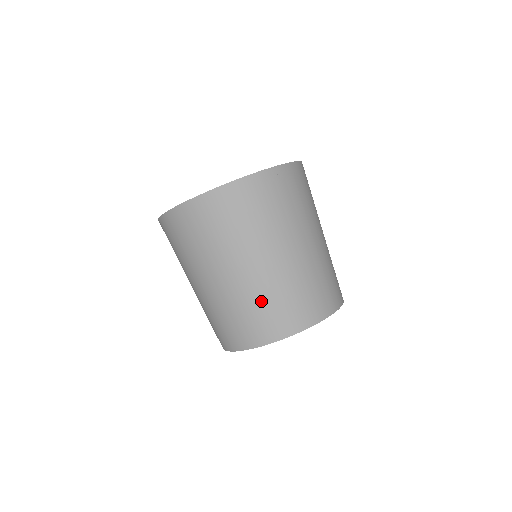
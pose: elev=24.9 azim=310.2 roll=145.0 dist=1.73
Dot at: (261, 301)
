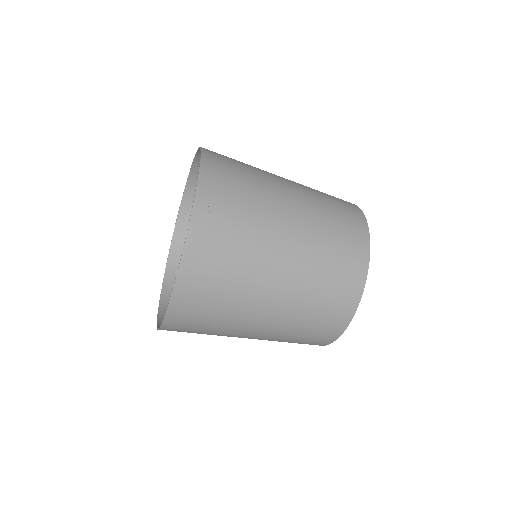
Dot at: (302, 323)
